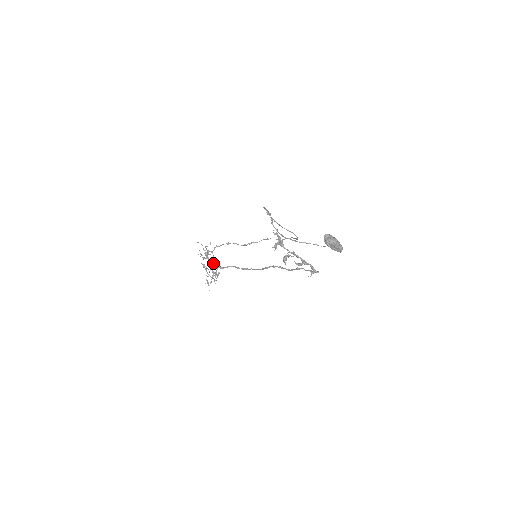
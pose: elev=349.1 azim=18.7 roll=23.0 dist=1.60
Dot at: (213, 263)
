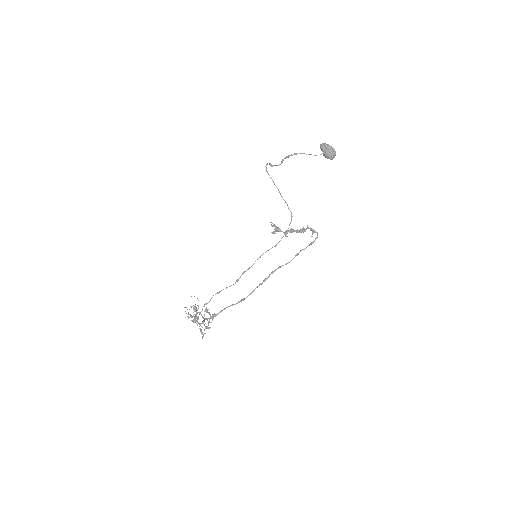
Dot at: (206, 310)
